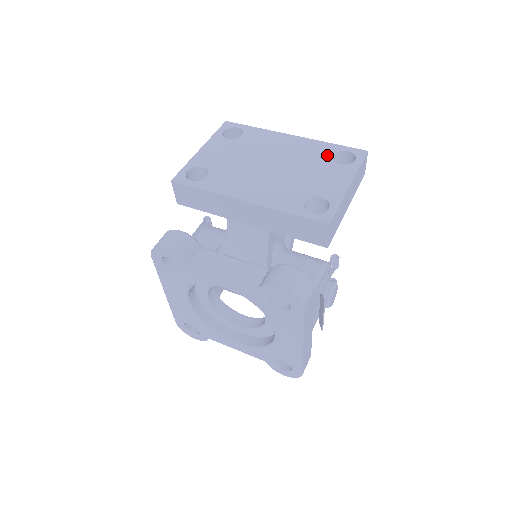
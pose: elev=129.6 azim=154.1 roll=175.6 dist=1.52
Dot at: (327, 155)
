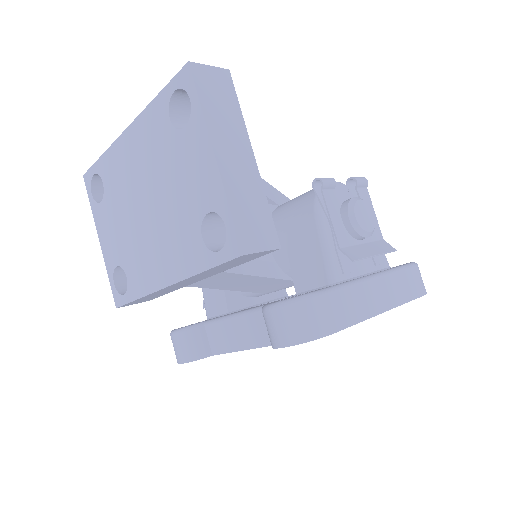
Dot at: (166, 126)
